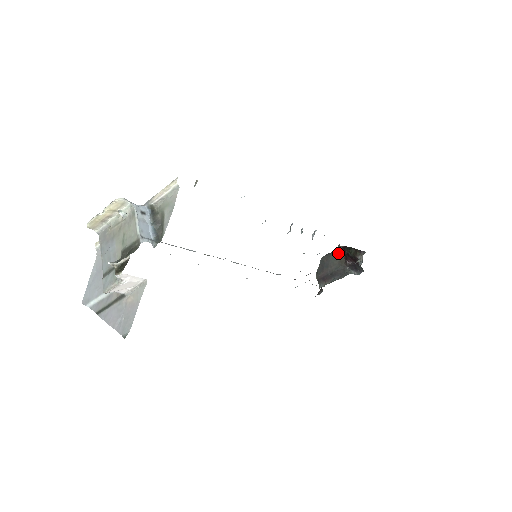
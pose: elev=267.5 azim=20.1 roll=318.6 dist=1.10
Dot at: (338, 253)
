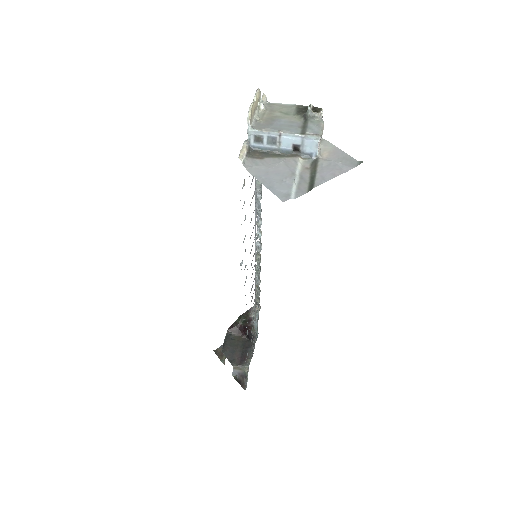
Dot at: (230, 337)
